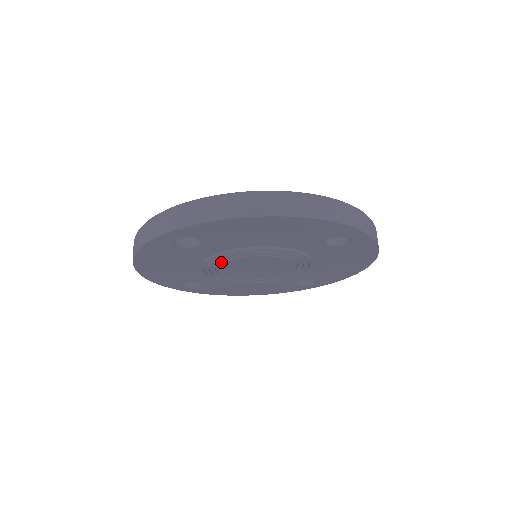
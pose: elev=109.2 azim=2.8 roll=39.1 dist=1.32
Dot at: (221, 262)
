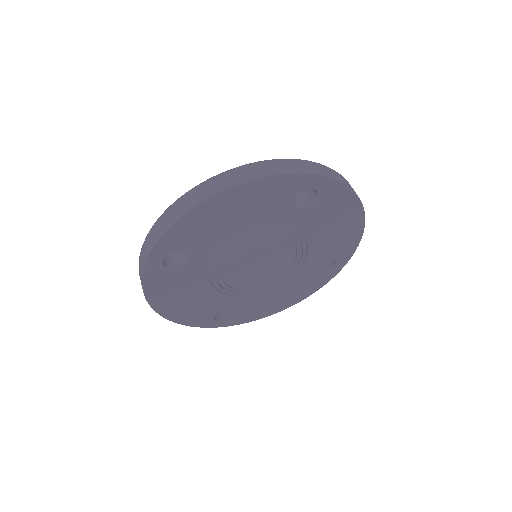
Dot at: (222, 271)
